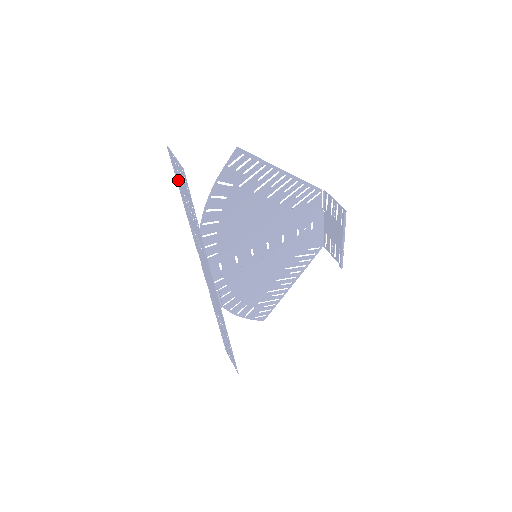
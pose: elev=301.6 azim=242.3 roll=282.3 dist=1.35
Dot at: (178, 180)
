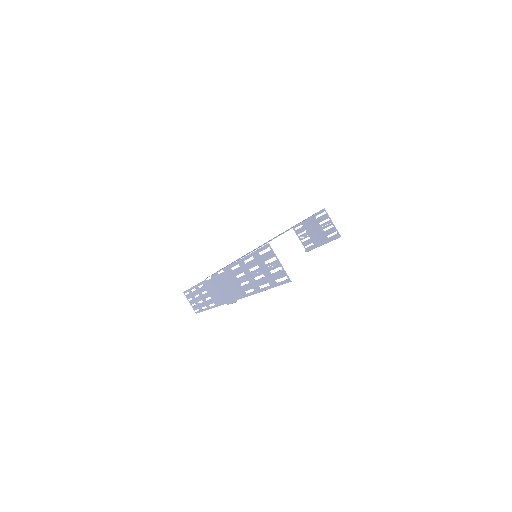
Dot at: (259, 258)
